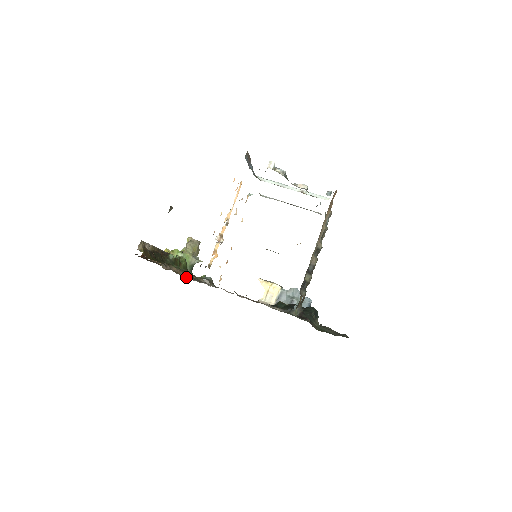
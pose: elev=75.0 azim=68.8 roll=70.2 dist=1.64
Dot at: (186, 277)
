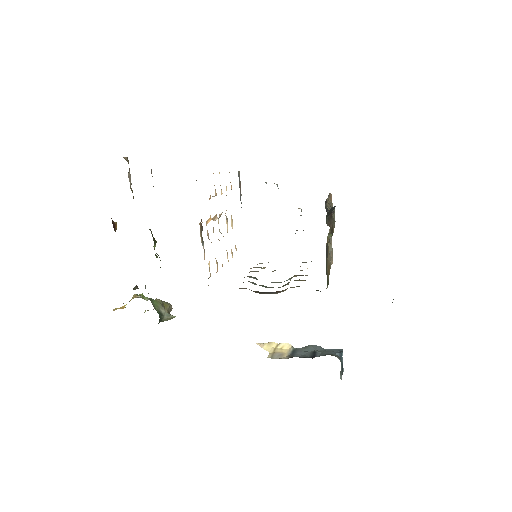
Dot at: occluded
